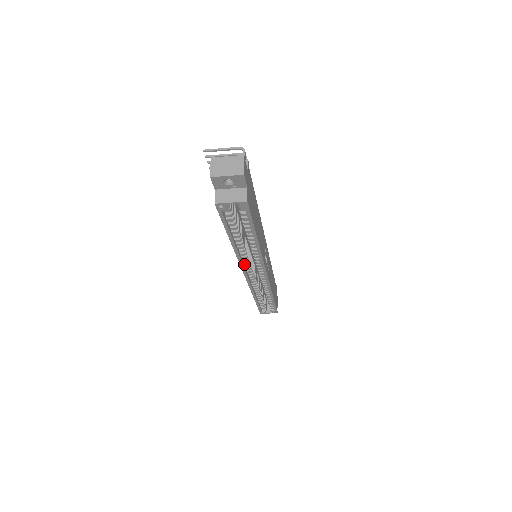
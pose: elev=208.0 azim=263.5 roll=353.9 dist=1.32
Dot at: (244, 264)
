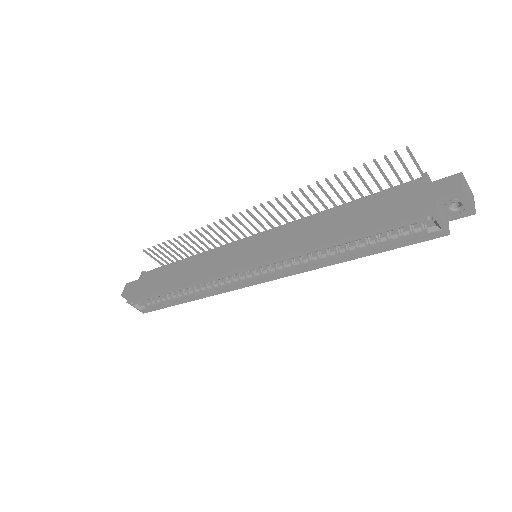
Dot at: (271, 260)
